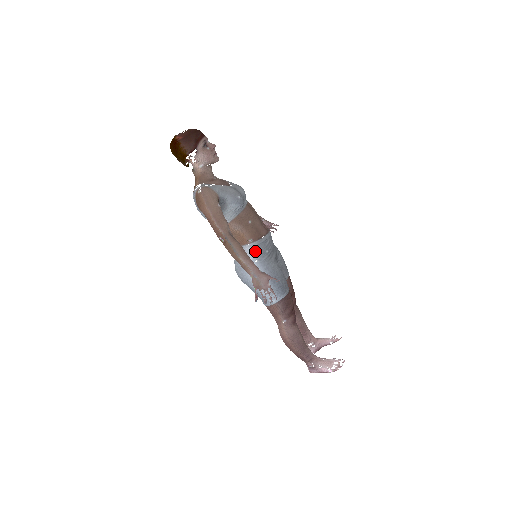
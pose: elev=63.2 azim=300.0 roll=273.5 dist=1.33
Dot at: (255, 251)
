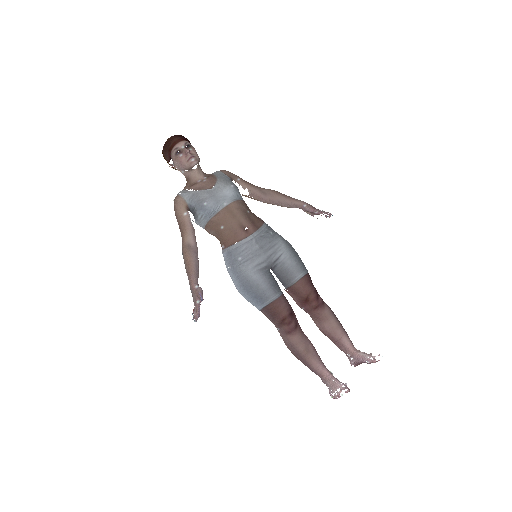
Dot at: (227, 258)
